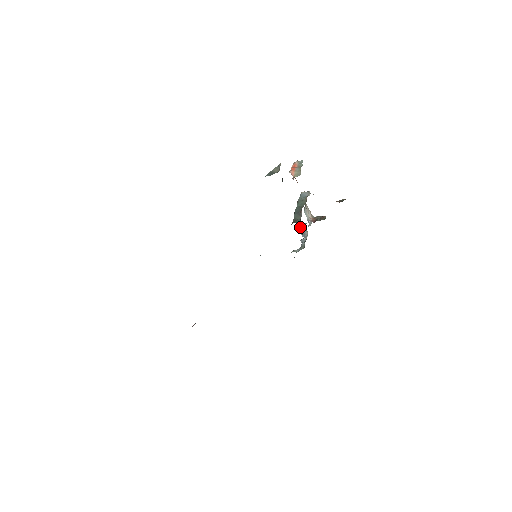
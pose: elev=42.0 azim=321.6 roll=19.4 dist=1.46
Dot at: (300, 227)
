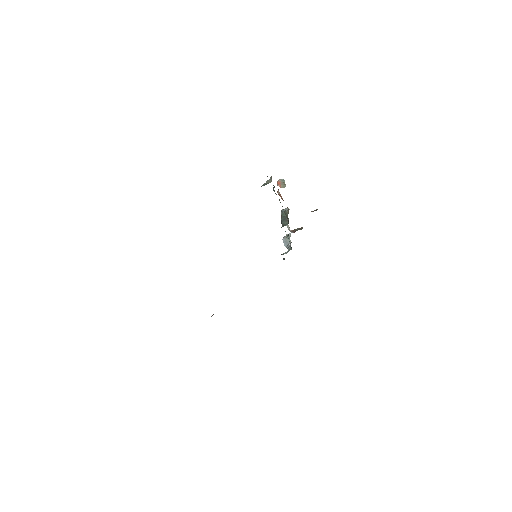
Dot at: (283, 239)
